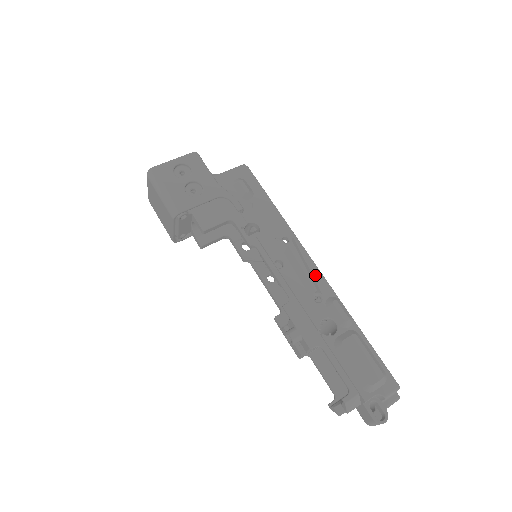
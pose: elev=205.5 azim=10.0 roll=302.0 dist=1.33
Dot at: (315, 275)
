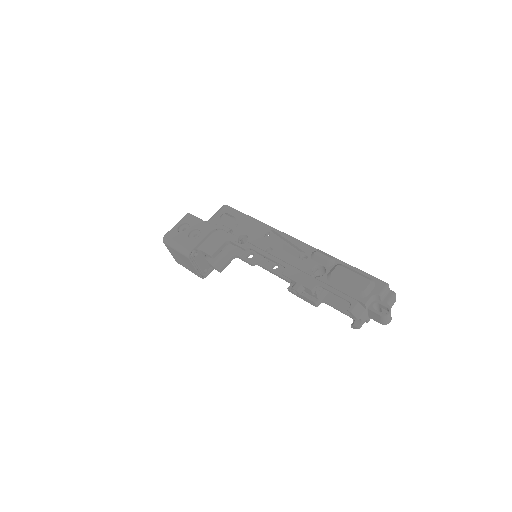
Dot at: (297, 244)
